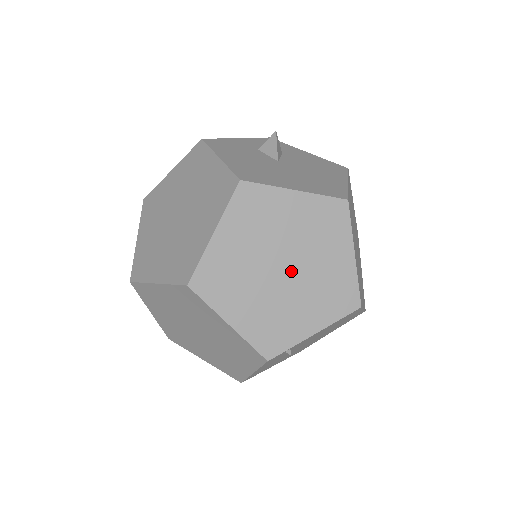
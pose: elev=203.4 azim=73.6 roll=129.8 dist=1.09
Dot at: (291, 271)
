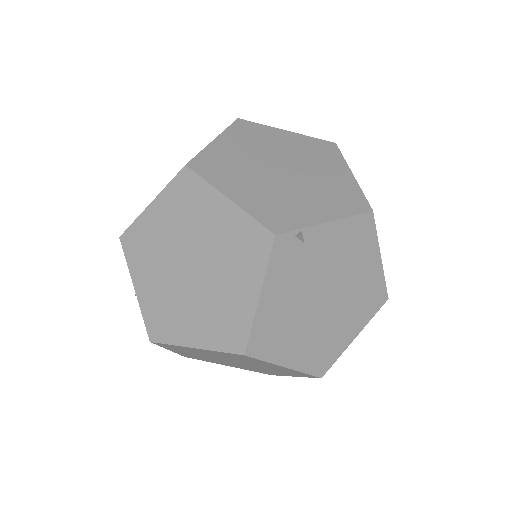
Dot at: (291, 174)
